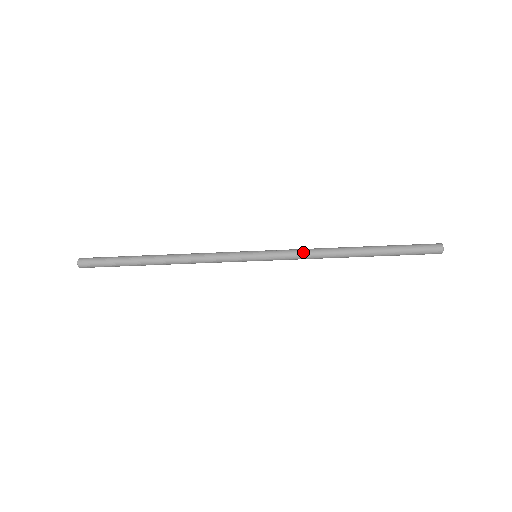
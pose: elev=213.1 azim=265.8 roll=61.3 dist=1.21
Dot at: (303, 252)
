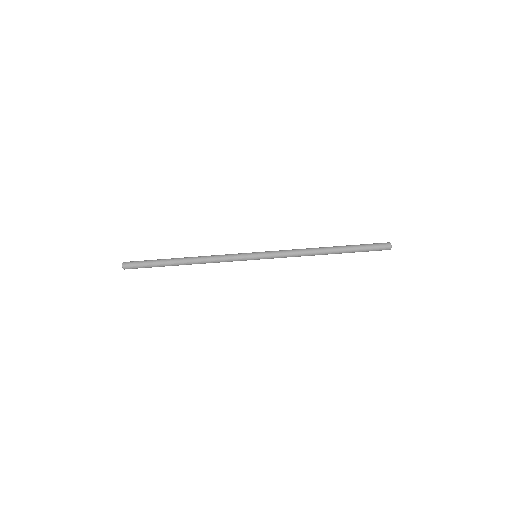
Dot at: (290, 251)
